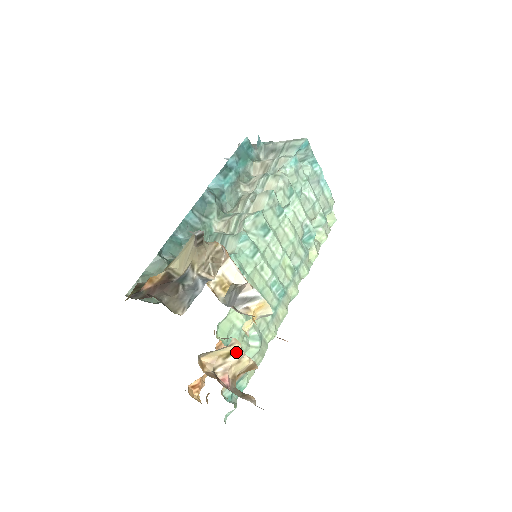
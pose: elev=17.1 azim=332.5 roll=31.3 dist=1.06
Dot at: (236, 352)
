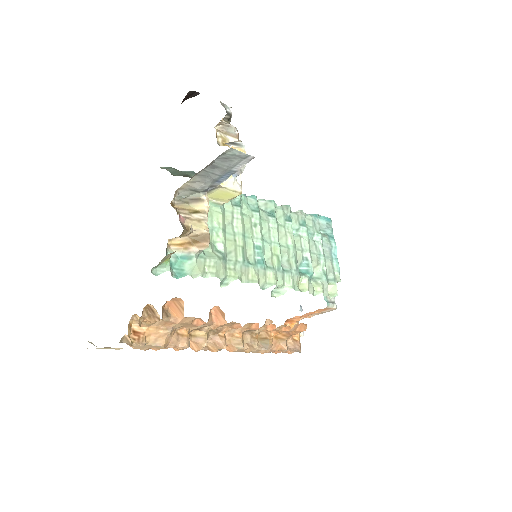
Dot at: (202, 214)
